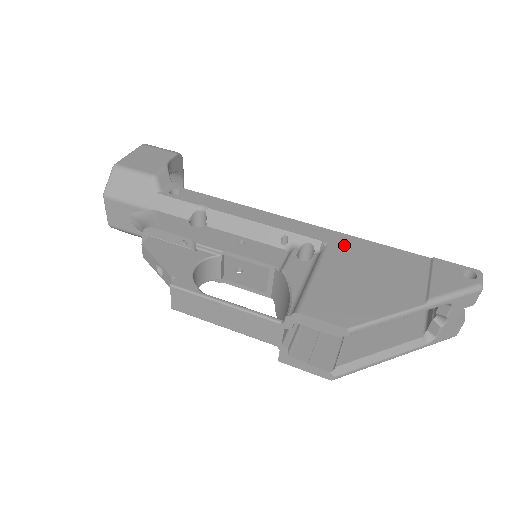
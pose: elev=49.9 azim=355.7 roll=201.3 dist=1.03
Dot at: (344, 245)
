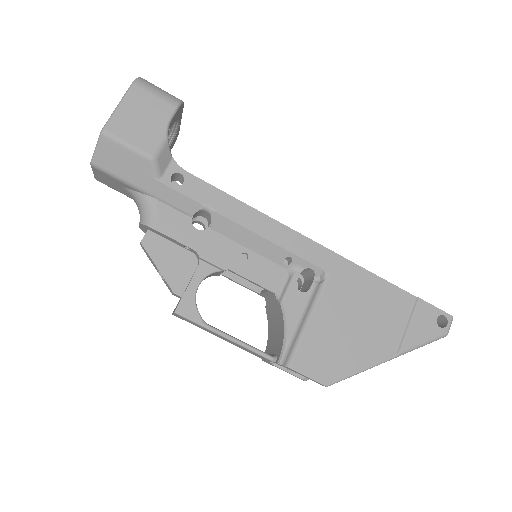
Dot at: (343, 277)
